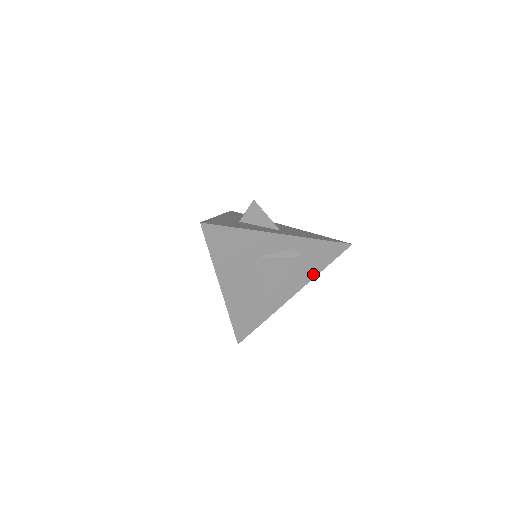
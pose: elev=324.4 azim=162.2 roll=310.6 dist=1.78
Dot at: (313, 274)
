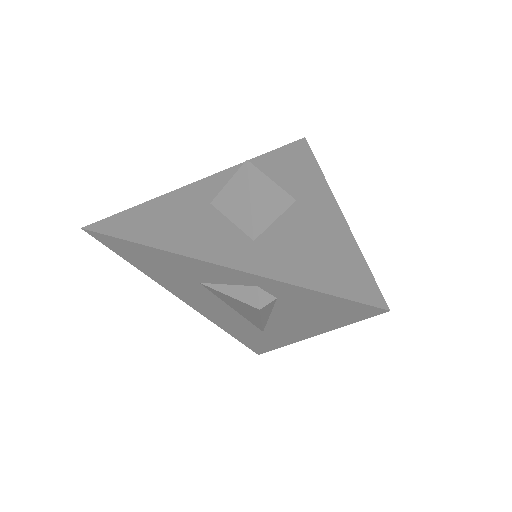
Dot at: (325, 326)
